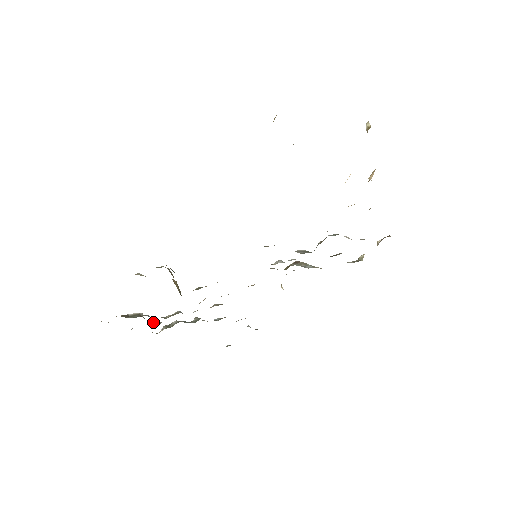
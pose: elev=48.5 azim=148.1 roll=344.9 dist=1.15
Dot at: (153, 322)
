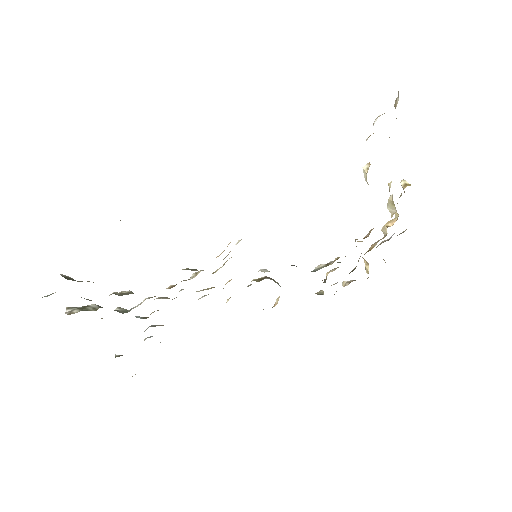
Dot at: occluded
